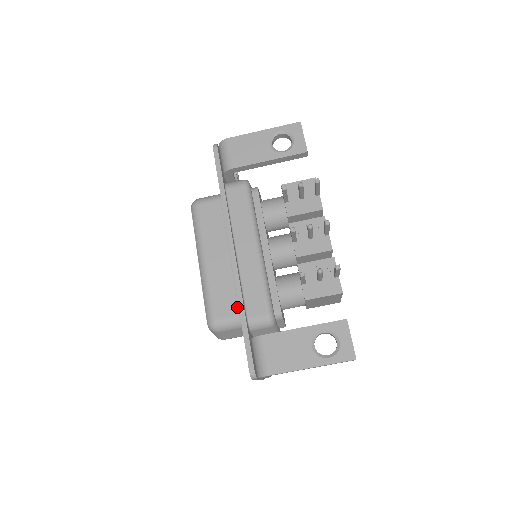
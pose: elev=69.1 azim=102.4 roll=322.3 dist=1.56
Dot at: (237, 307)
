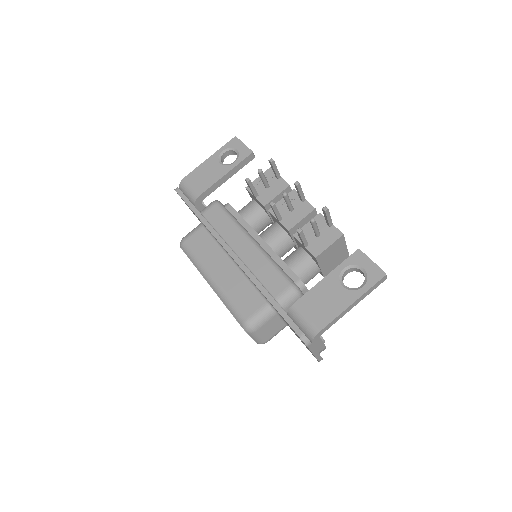
Dot at: (261, 298)
